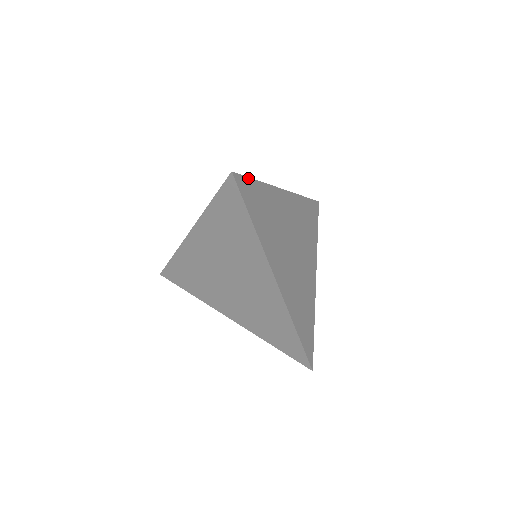
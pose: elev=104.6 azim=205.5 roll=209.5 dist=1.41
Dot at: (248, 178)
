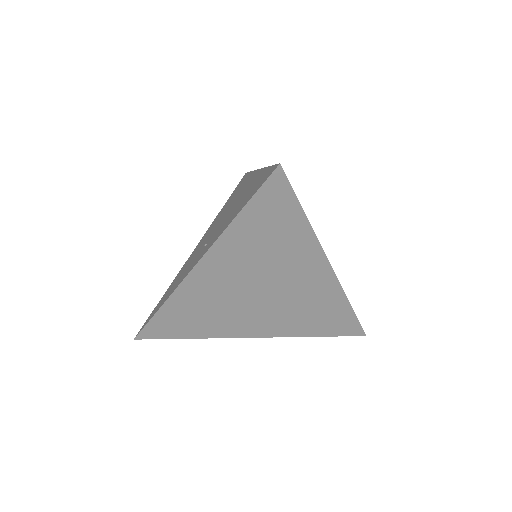
Dot at: occluded
